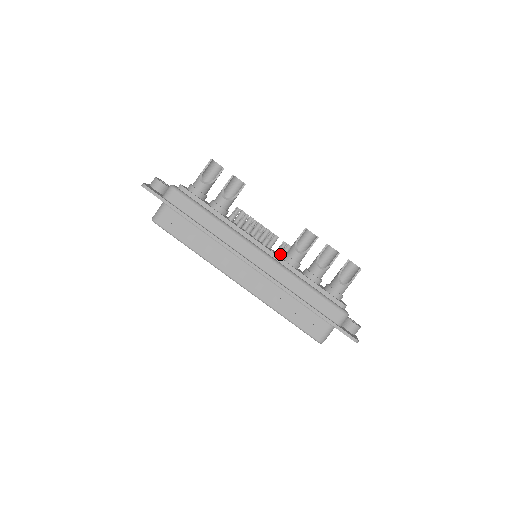
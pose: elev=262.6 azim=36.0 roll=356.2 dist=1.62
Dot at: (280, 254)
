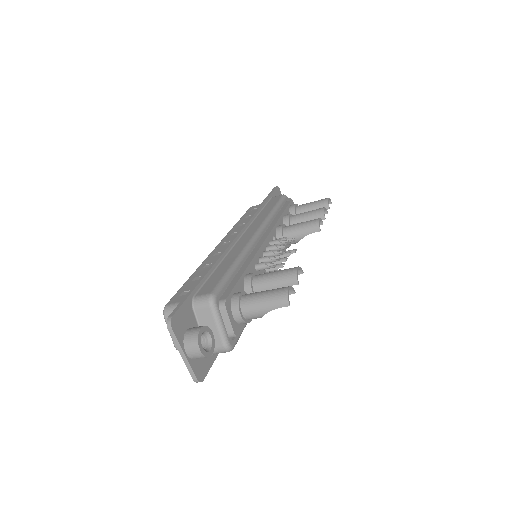
Dot at: occluded
